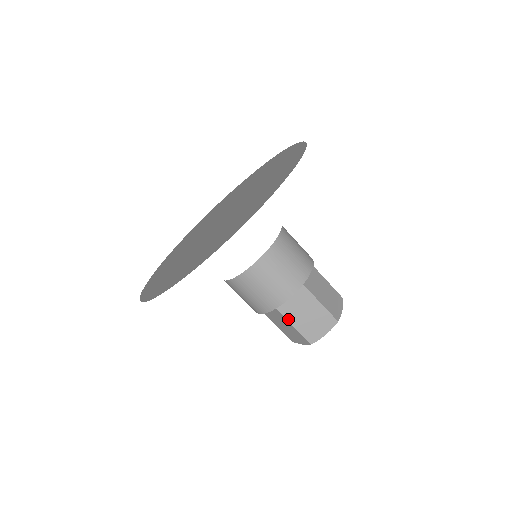
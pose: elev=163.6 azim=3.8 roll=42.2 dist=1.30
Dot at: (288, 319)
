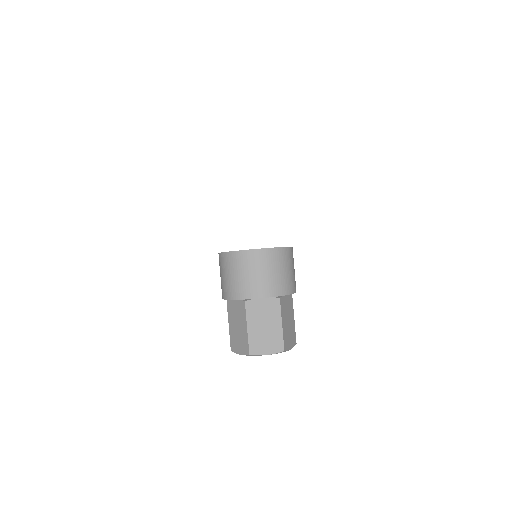
Dot at: (229, 316)
